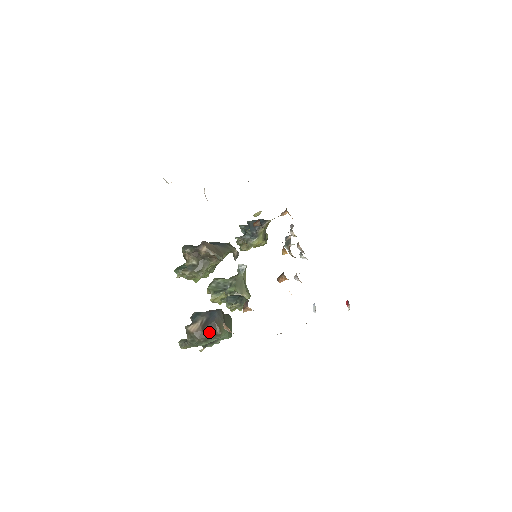
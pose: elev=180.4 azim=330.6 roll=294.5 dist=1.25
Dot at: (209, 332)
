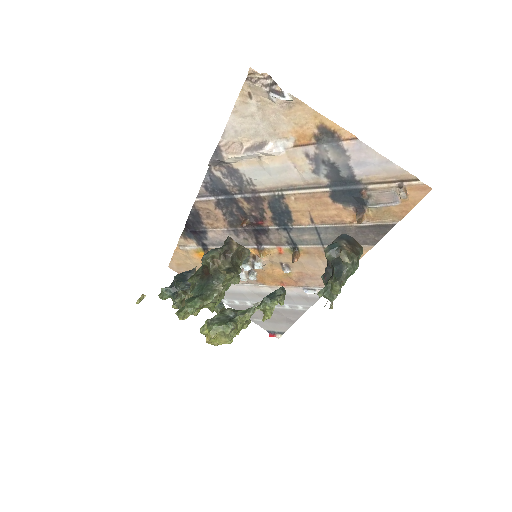
Dot at: (357, 248)
